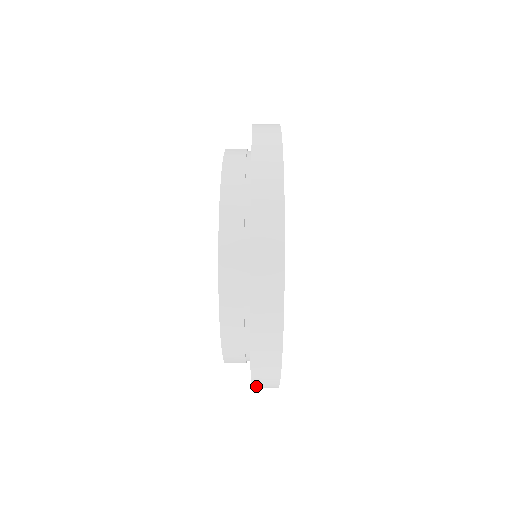
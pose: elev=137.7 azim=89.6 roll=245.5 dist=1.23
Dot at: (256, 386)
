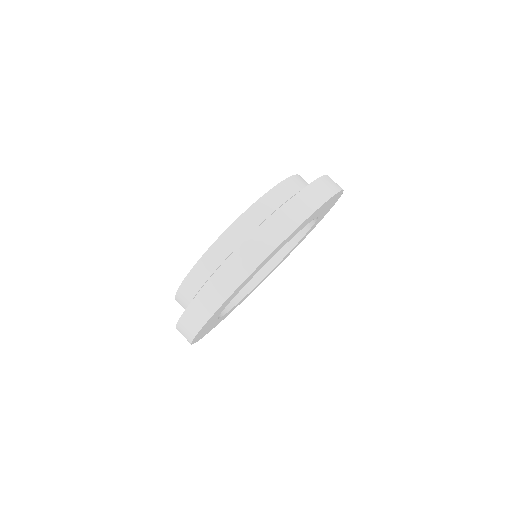
Dot at: occluded
